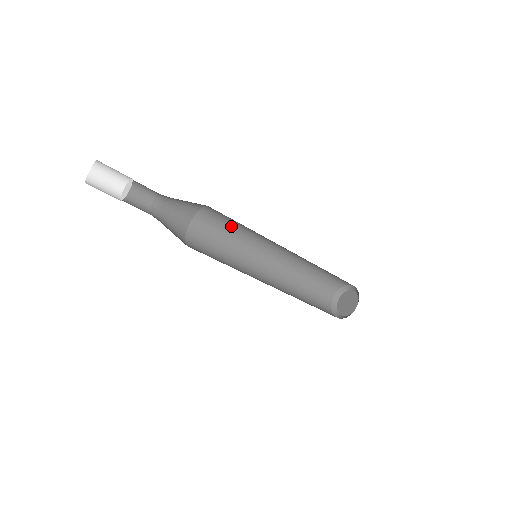
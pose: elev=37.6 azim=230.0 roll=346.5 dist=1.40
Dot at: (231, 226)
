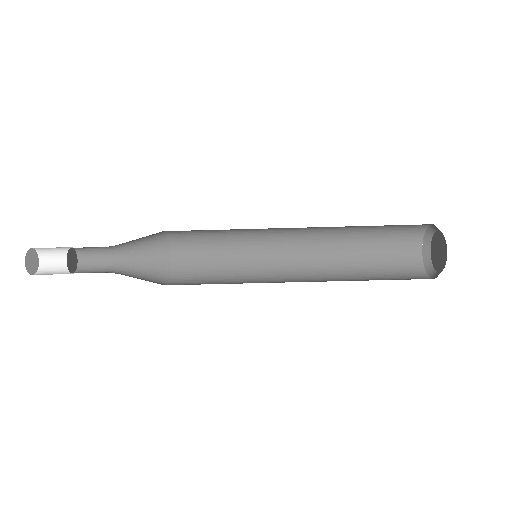
Dot at: (216, 257)
